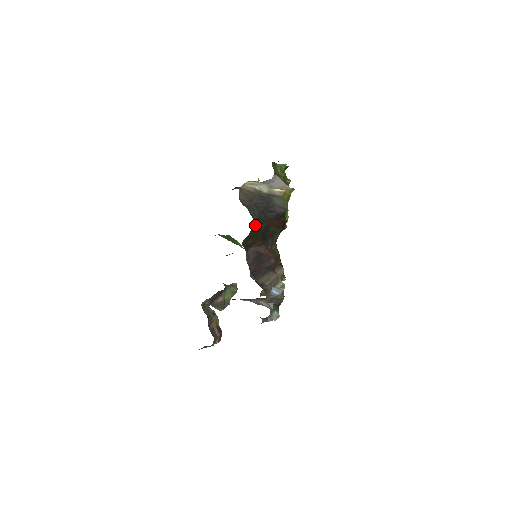
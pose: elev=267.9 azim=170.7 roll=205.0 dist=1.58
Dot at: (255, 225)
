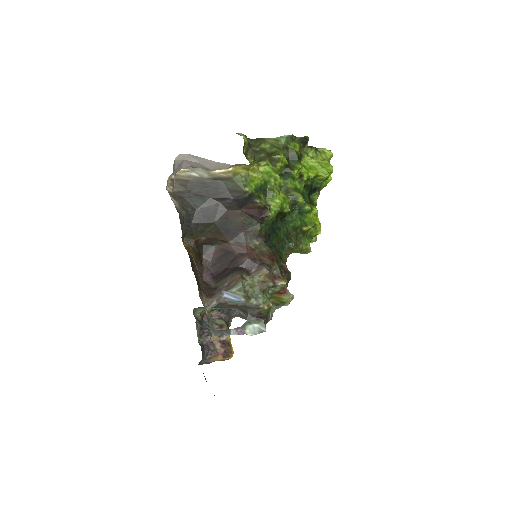
Dot at: (199, 218)
